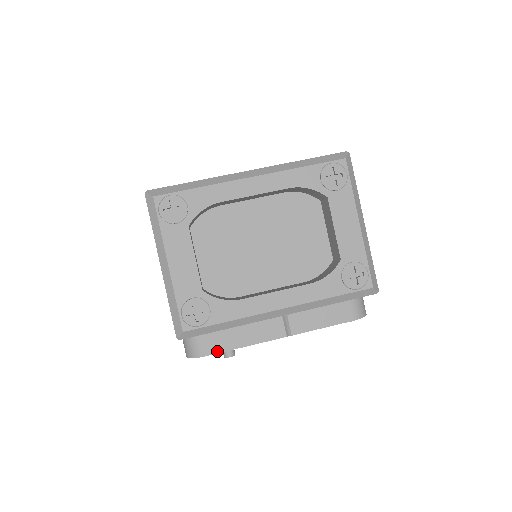
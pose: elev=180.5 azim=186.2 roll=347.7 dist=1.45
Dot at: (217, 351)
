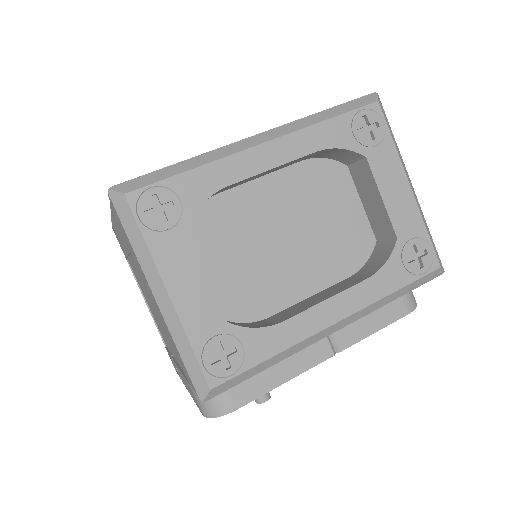
Dot at: (249, 399)
